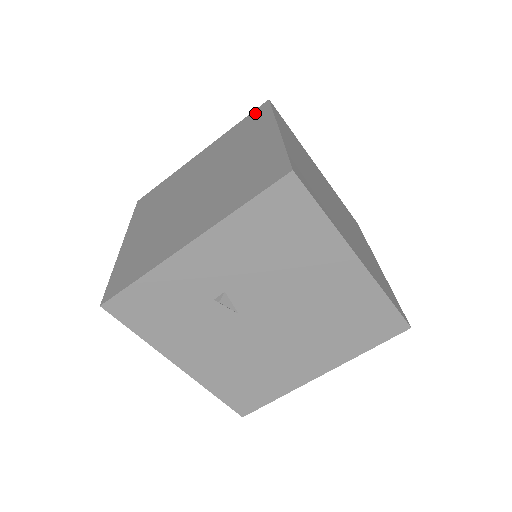
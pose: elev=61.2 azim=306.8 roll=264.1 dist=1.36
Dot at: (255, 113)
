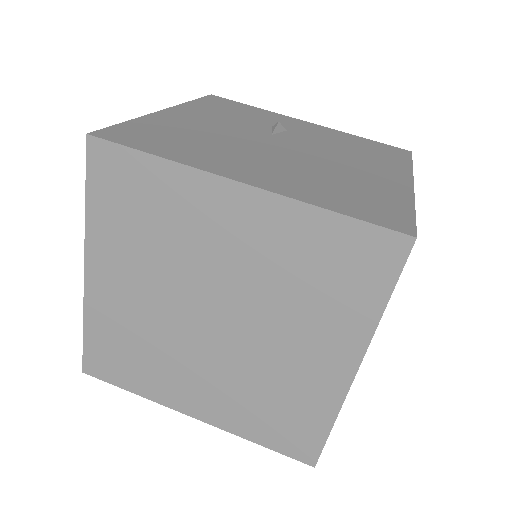
Dot at: occluded
